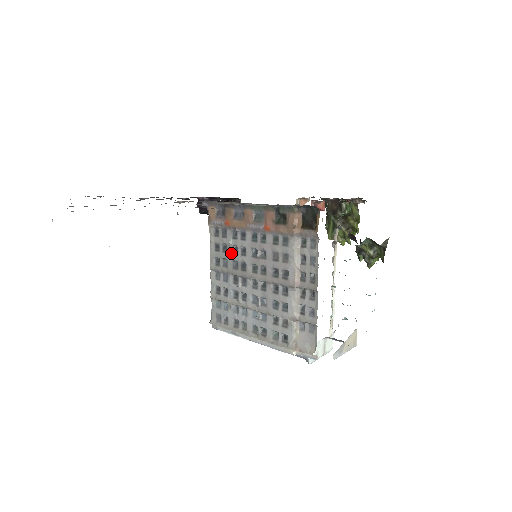
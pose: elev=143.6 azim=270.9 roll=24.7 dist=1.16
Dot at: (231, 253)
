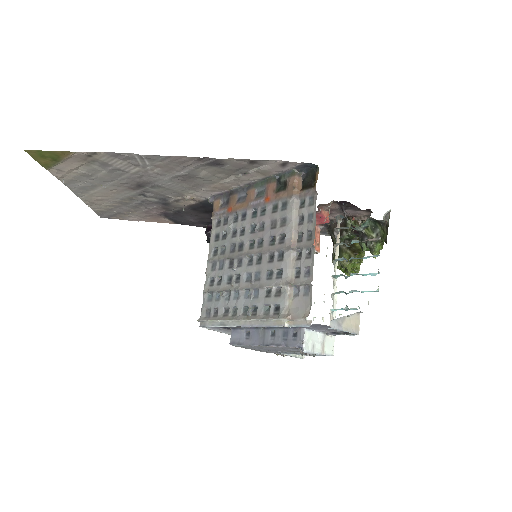
Dot at: (230, 238)
